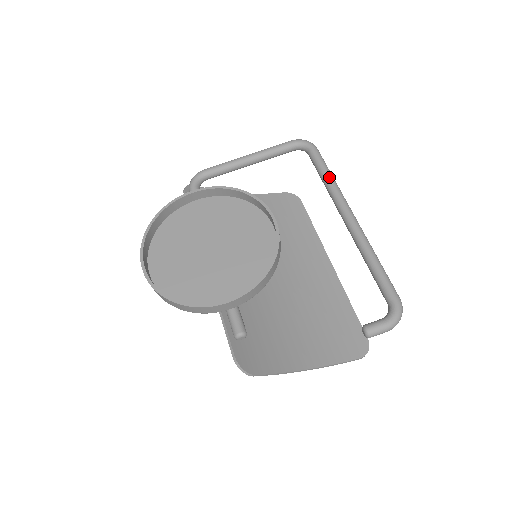
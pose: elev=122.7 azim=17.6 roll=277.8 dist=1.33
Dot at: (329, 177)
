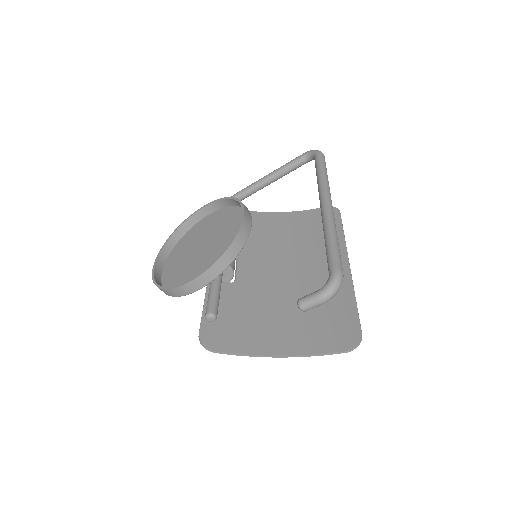
Dot at: (320, 175)
